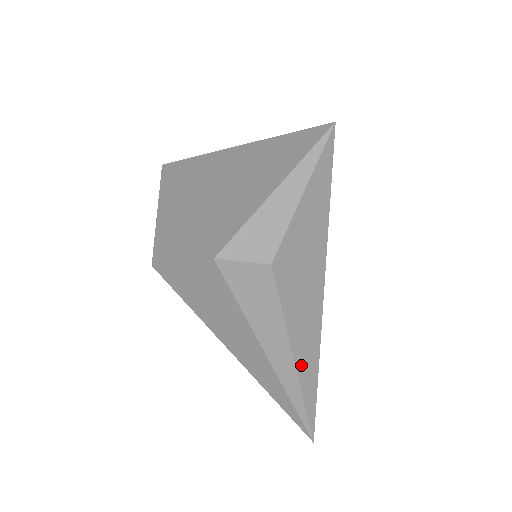
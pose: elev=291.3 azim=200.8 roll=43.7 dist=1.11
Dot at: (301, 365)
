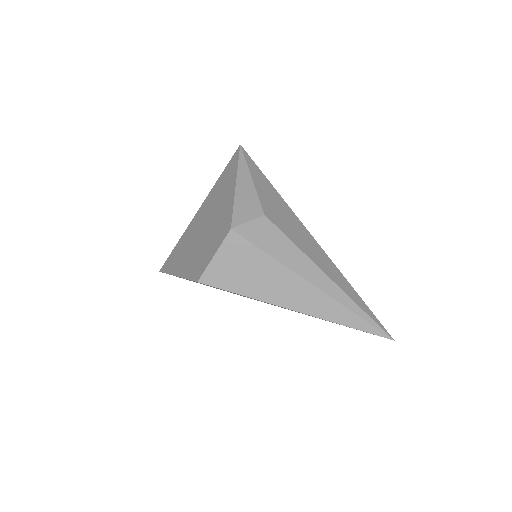
Dot at: (334, 279)
